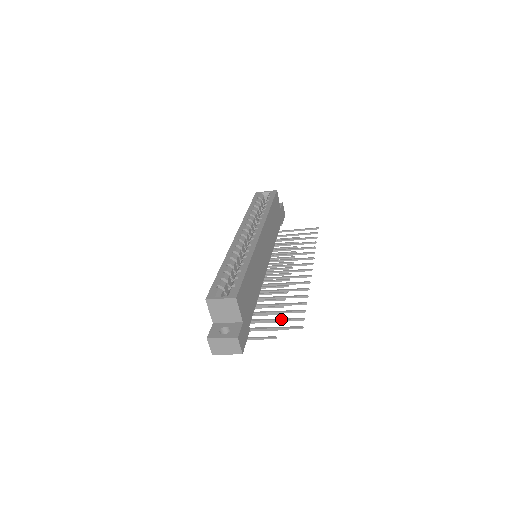
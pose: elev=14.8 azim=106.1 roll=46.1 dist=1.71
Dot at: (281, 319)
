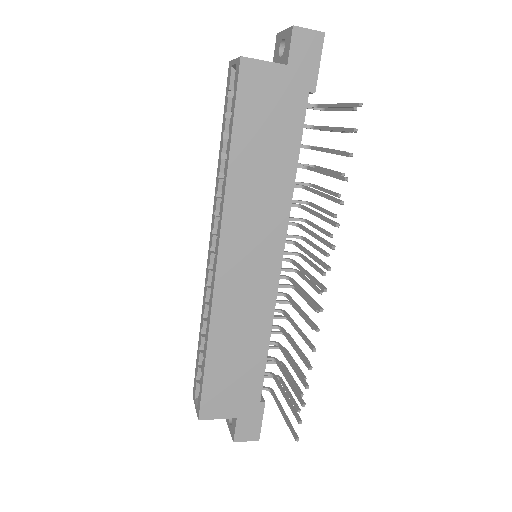
Dot at: (286, 401)
